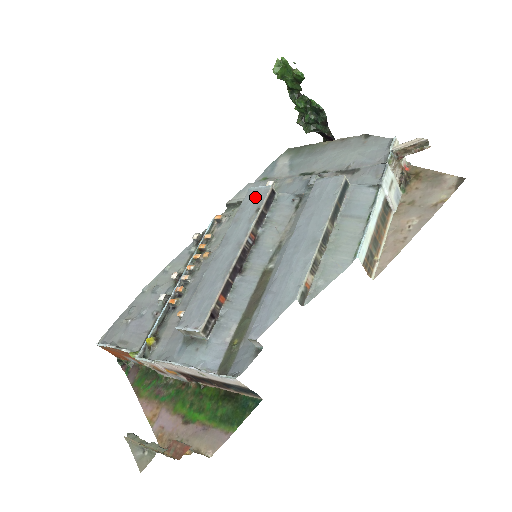
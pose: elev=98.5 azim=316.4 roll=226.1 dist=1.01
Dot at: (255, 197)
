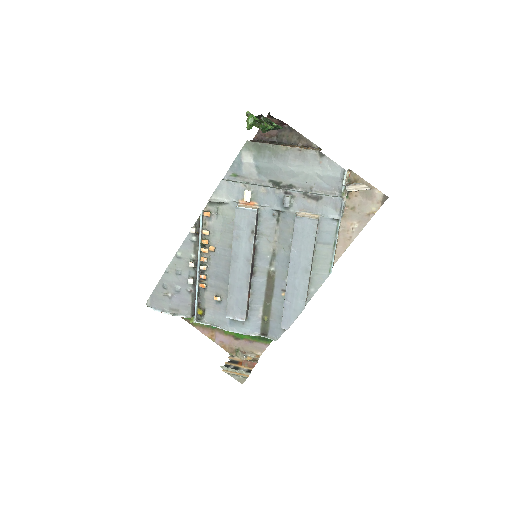
Dot at: (246, 219)
